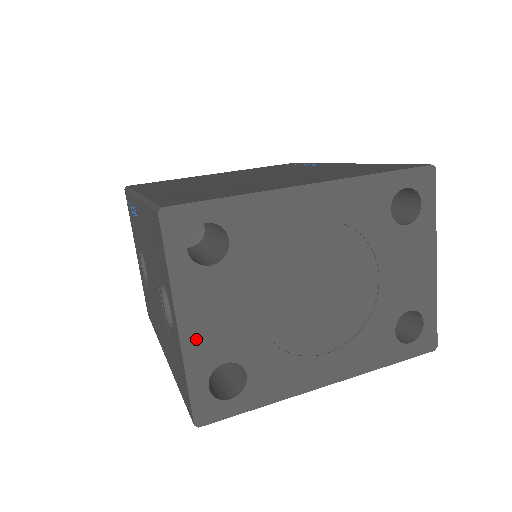
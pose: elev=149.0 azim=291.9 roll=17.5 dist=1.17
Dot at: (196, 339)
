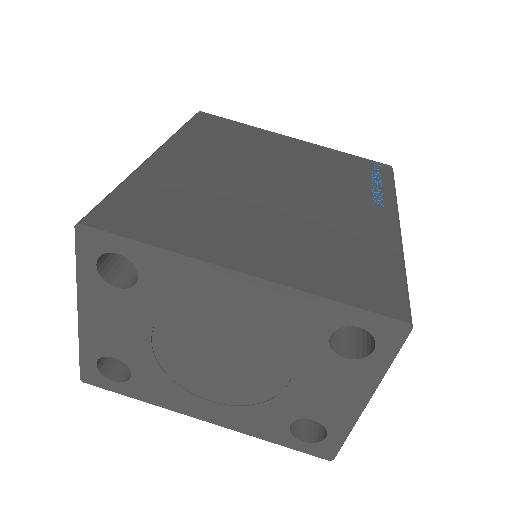
Dot at: (92, 330)
